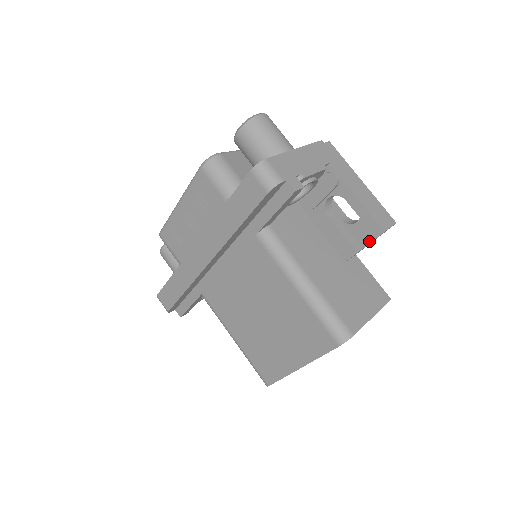
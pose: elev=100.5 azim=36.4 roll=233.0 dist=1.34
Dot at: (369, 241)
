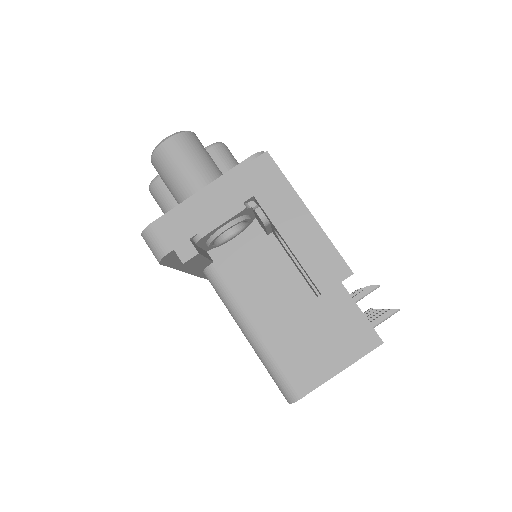
Dot at: occluded
